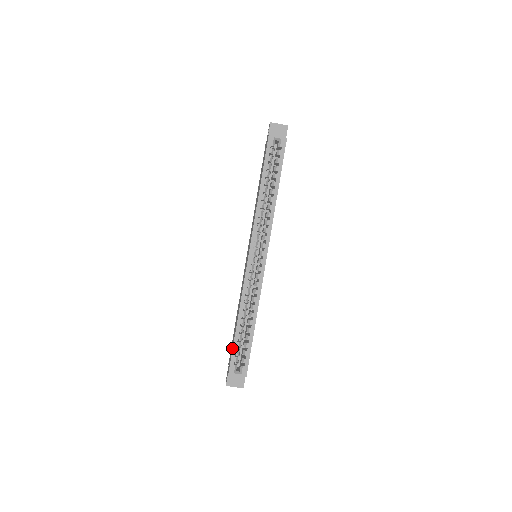
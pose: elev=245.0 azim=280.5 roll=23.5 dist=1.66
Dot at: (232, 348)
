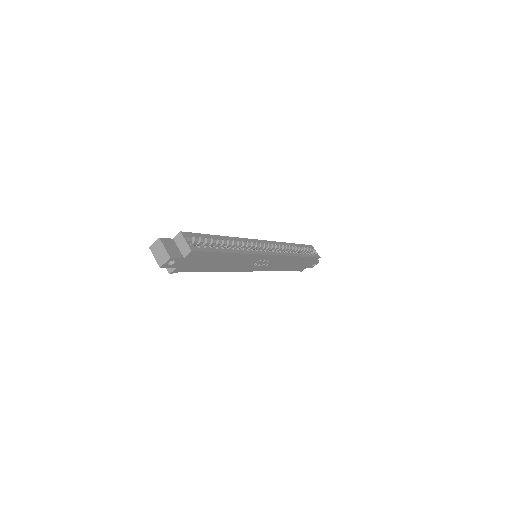
Dot at: (200, 235)
